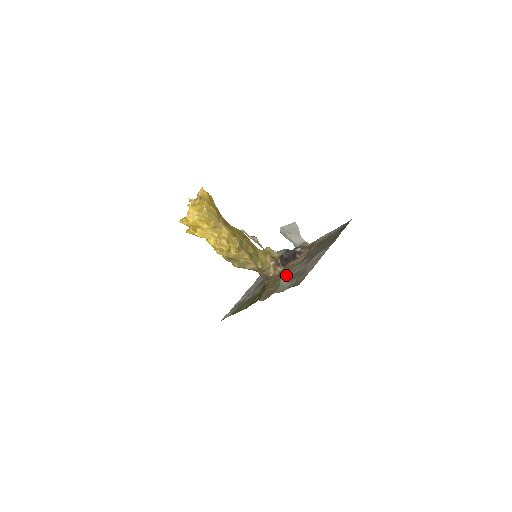
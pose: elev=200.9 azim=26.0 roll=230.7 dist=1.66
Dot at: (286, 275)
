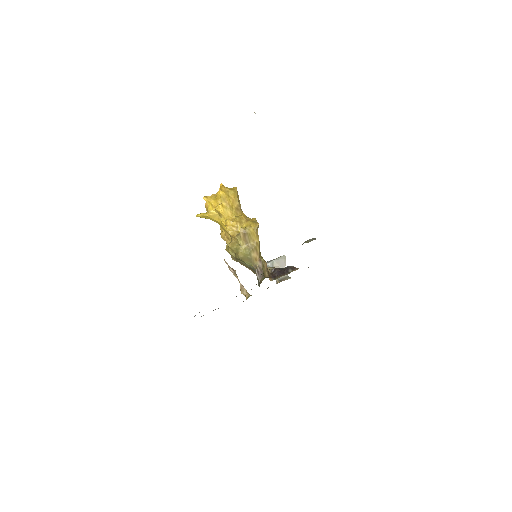
Dot at: occluded
